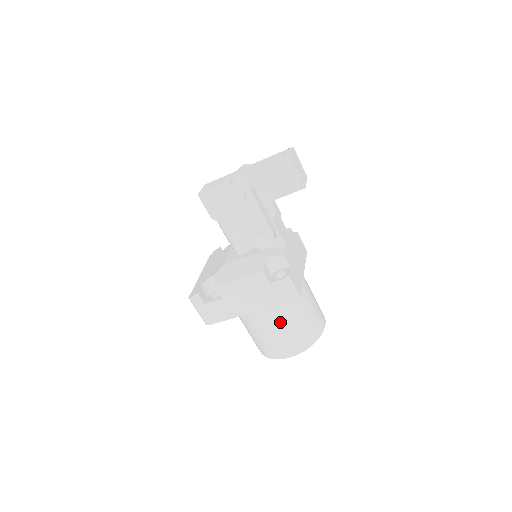
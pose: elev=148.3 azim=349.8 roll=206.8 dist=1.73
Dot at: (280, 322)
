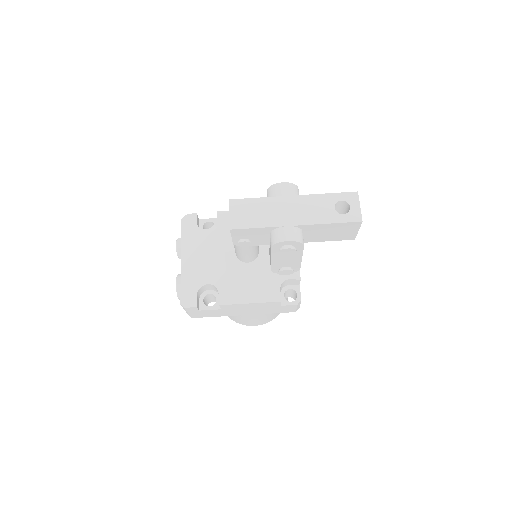
Dot at: occluded
